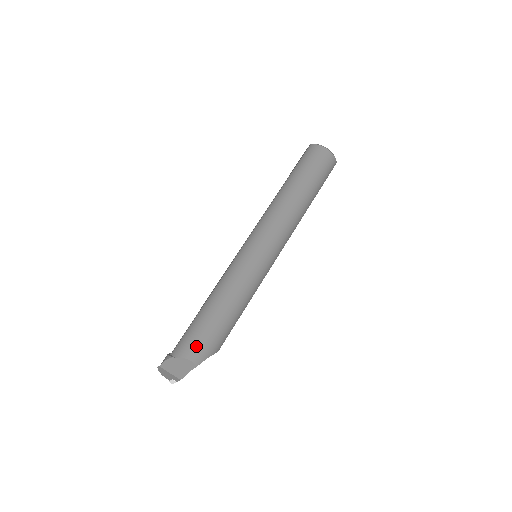
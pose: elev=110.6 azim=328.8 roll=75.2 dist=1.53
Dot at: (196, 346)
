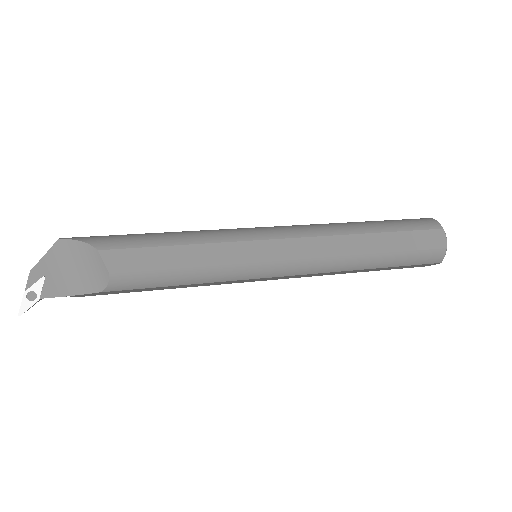
Dot at: occluded
